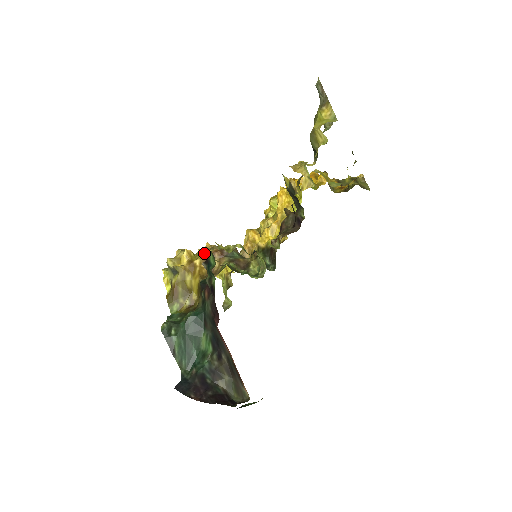
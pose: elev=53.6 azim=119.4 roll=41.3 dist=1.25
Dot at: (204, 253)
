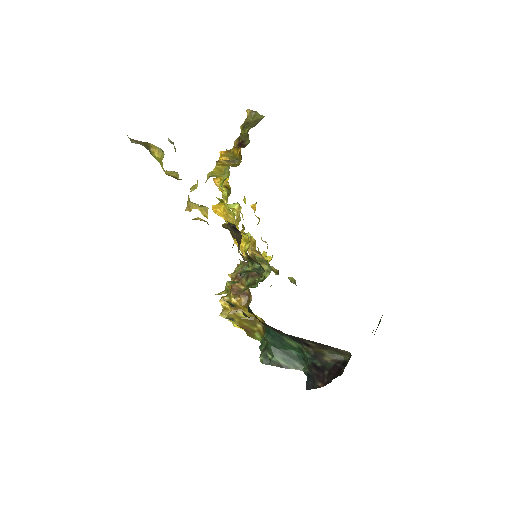
Dot at: (230, 291)
